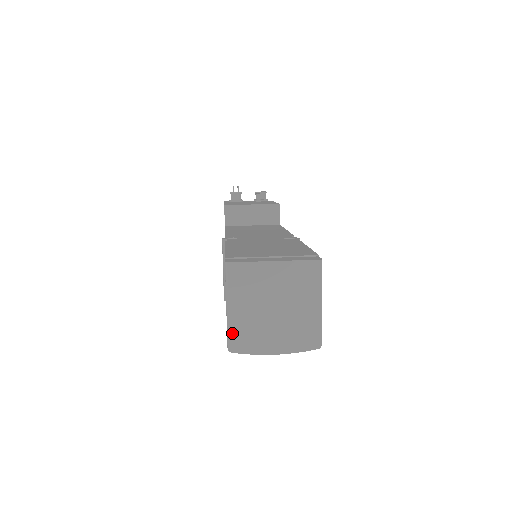
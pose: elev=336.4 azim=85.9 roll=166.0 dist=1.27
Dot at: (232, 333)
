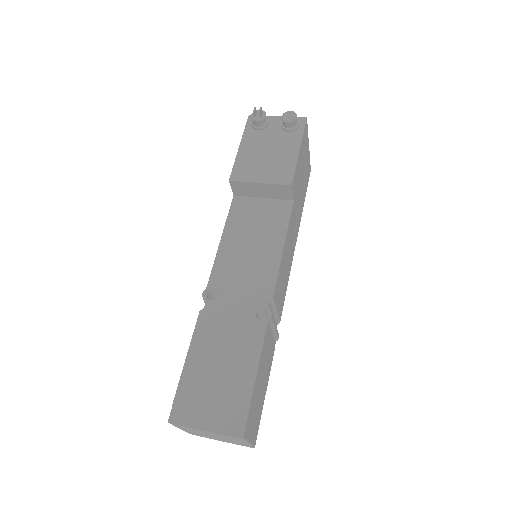
Dot at: (188, 432)
